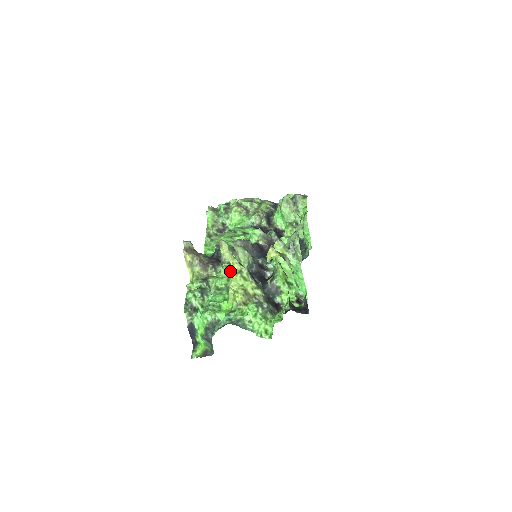
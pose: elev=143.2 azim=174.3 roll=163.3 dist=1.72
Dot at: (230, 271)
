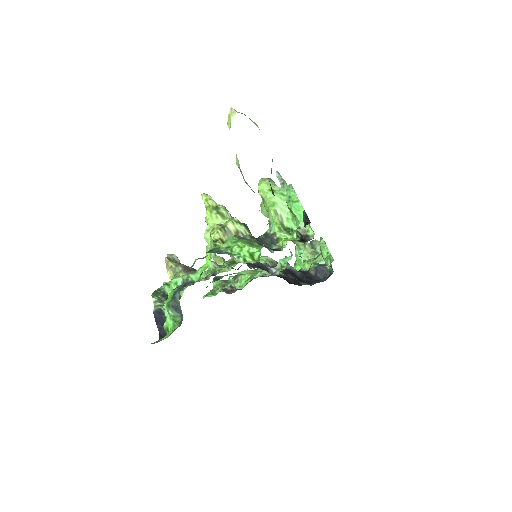
Dot at: occluded
